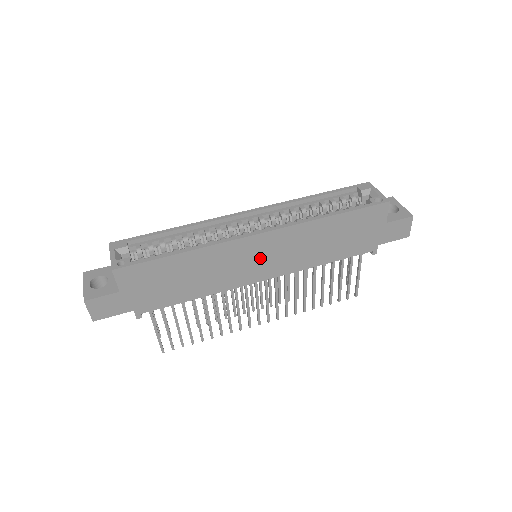
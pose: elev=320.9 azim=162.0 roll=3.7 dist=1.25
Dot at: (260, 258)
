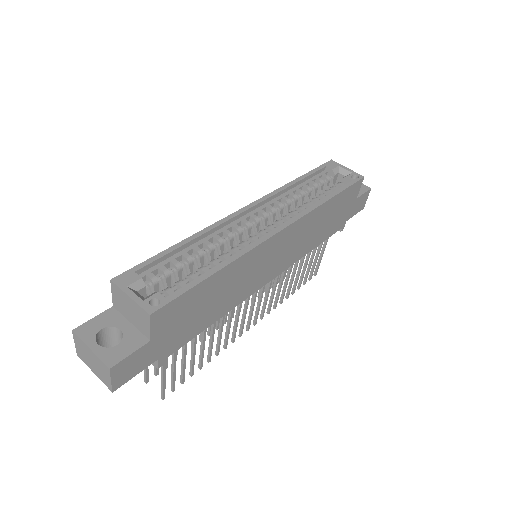
Dot at: (274, 257)
